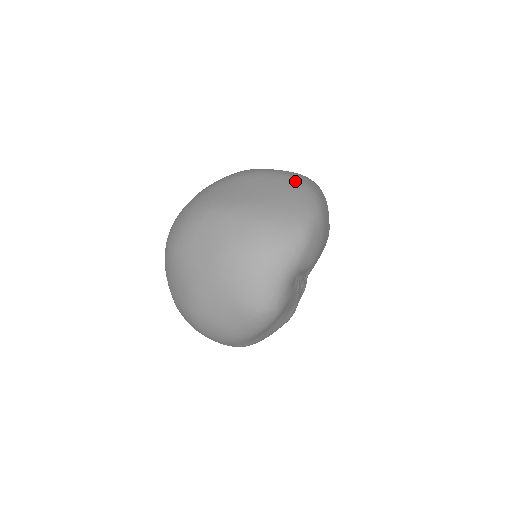
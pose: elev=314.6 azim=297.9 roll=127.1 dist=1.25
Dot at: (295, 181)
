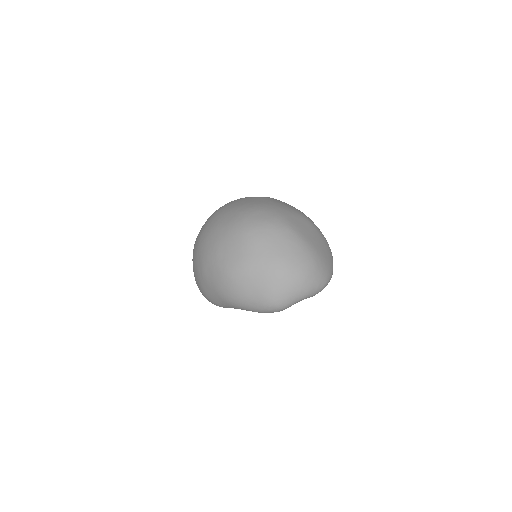
Dot at: (329, 247)
